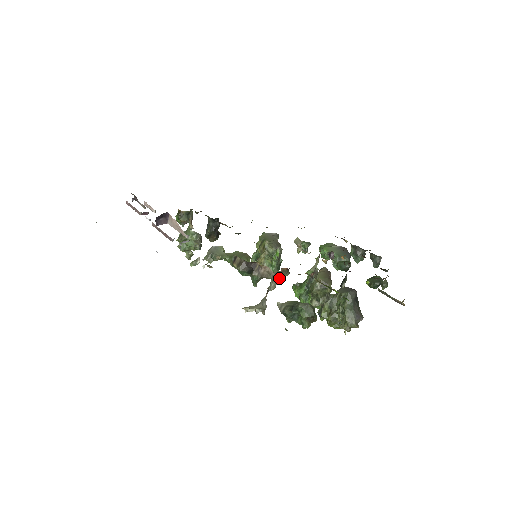
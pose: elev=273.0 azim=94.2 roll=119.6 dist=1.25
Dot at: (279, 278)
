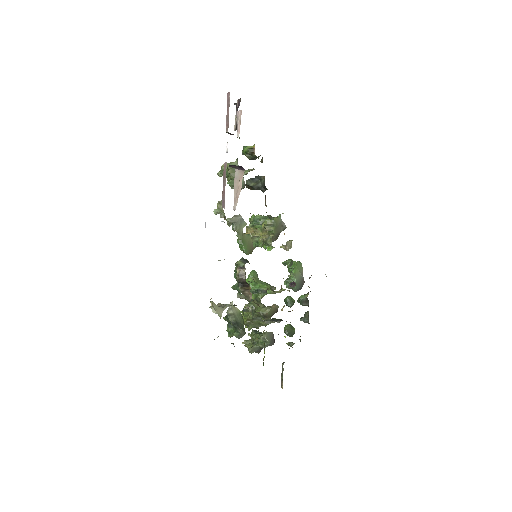
Dot at: (250, 301)
